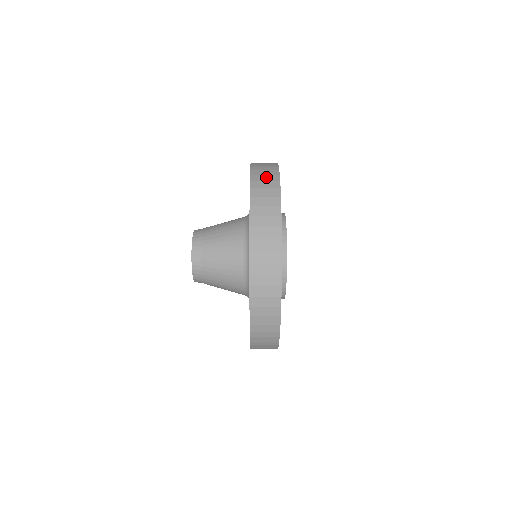
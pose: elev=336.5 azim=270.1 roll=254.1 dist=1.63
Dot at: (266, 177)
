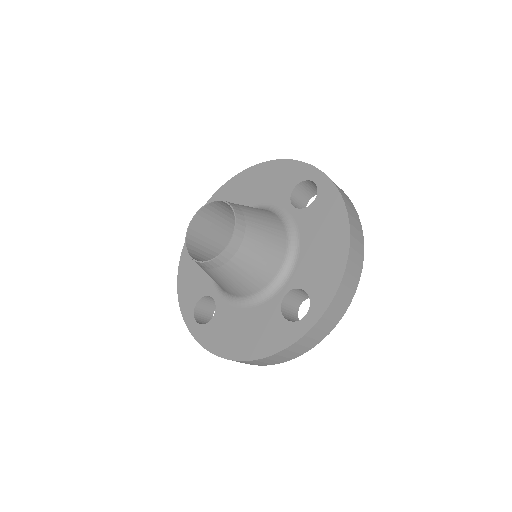
Dot at: occluded
